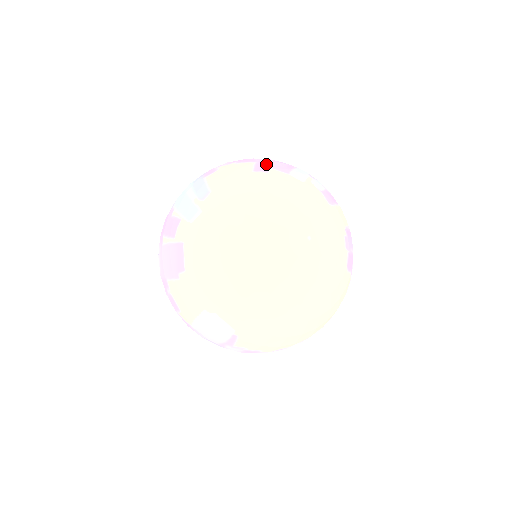
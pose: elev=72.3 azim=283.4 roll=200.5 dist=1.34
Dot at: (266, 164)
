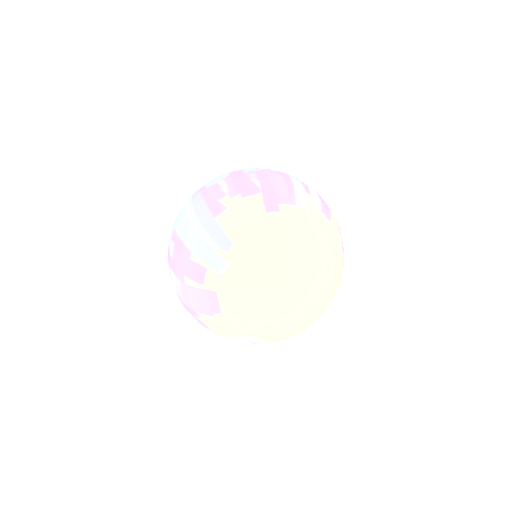
Dot at: (272, 197)
